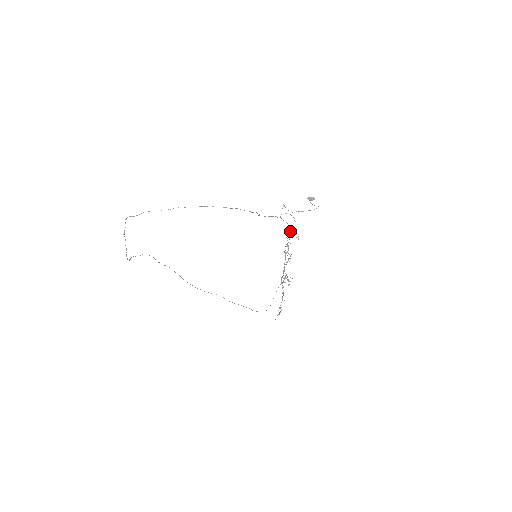
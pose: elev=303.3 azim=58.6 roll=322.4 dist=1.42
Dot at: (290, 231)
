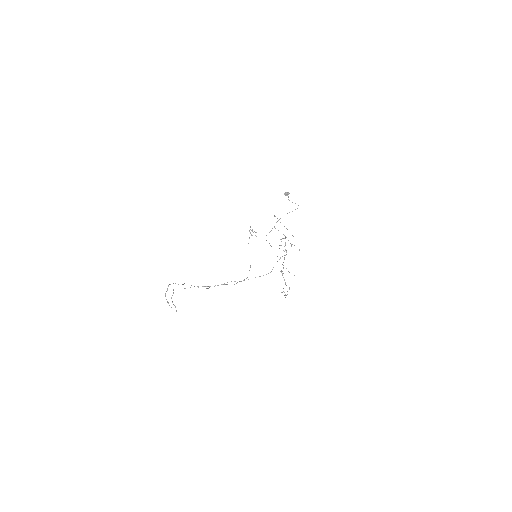
Dot at: (285, 237)
